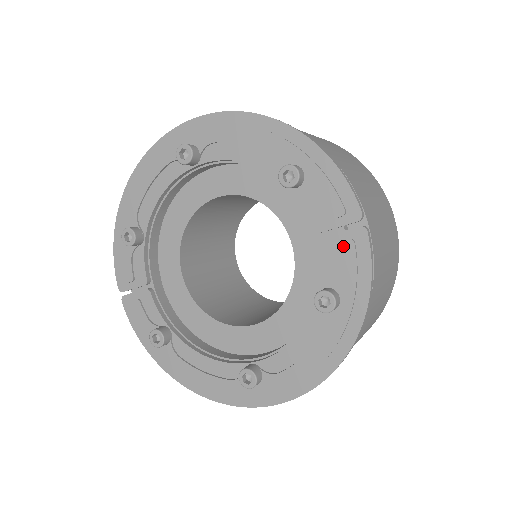
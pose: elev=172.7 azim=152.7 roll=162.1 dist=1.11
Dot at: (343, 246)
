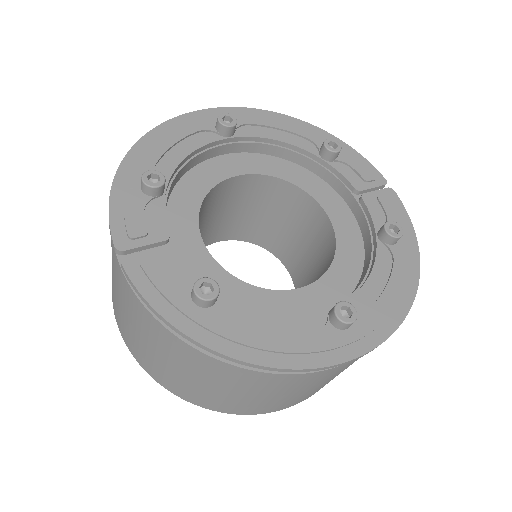
Dot at: (383, 198)
